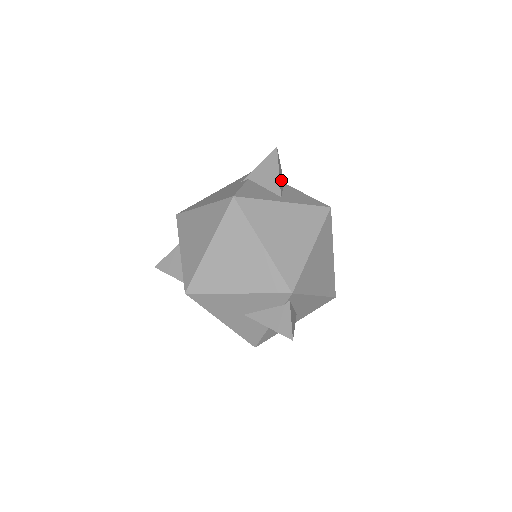
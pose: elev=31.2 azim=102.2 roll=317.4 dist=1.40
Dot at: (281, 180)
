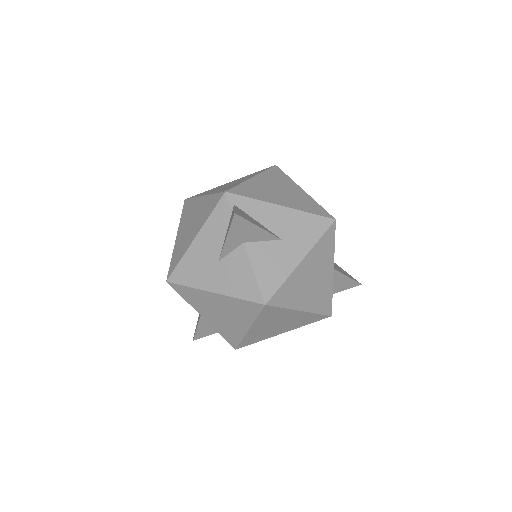
Dot at: occluded
